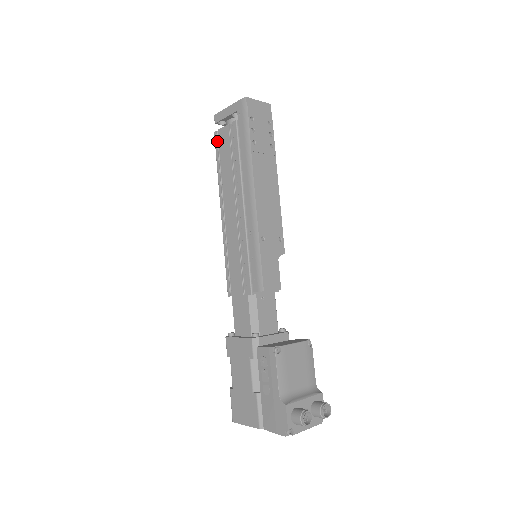
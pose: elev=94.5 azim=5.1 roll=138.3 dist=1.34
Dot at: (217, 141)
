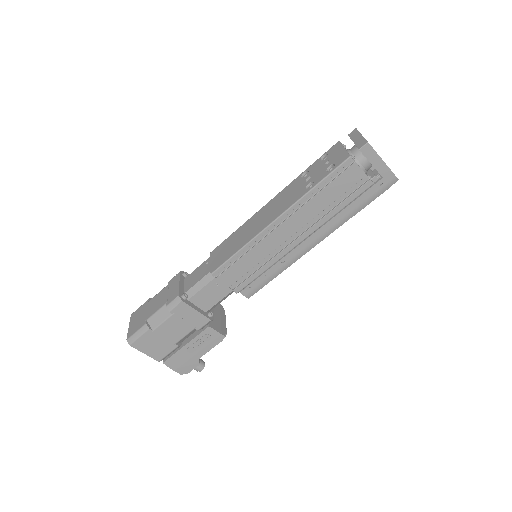
Dot at: (343, 167)
